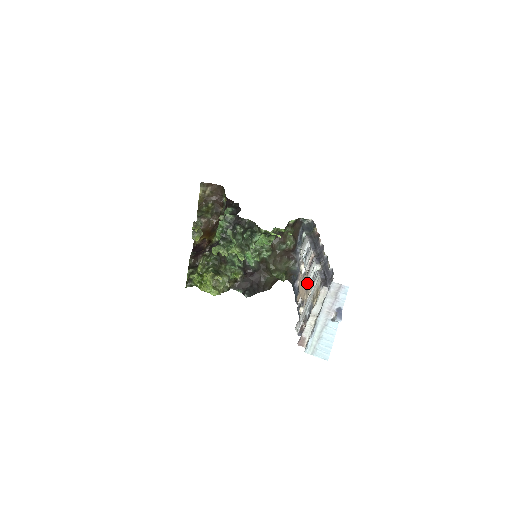
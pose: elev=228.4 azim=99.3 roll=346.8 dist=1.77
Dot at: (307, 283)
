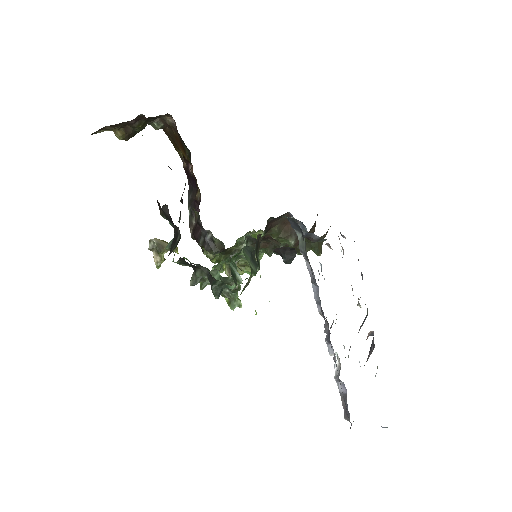
Dot at: occluded
